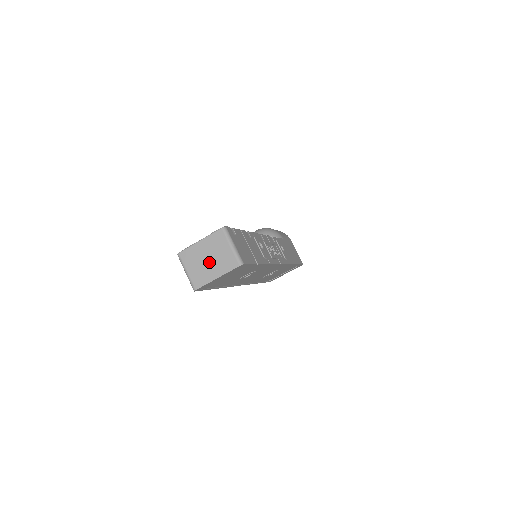
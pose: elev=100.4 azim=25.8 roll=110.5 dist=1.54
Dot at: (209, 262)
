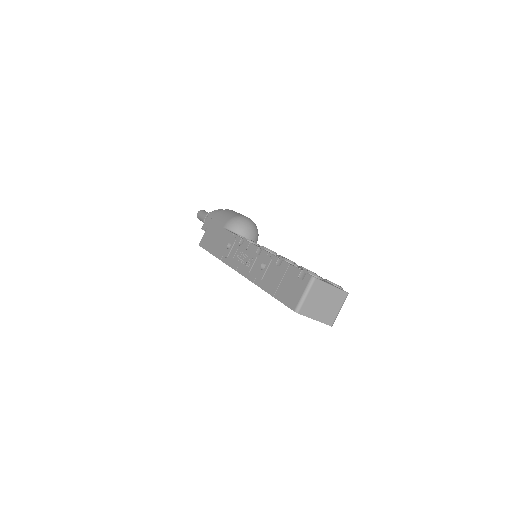
Dot at: (323, 305)
